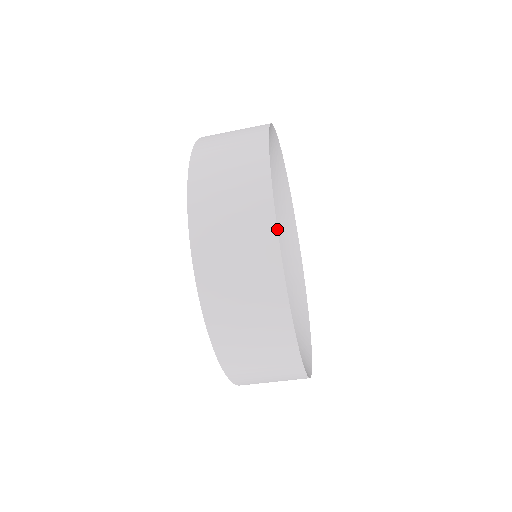
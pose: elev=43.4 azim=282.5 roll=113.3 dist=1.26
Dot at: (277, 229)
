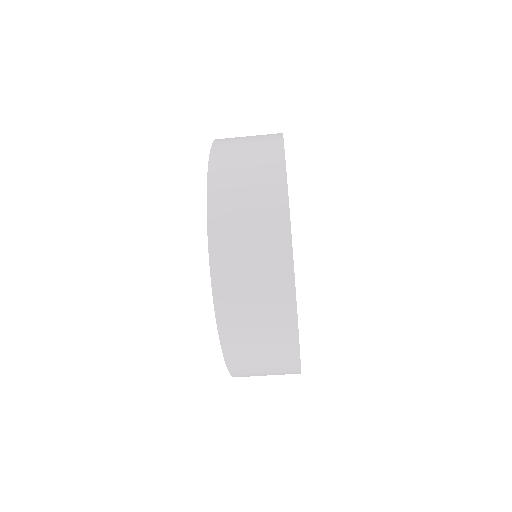
Dot at: occluded
